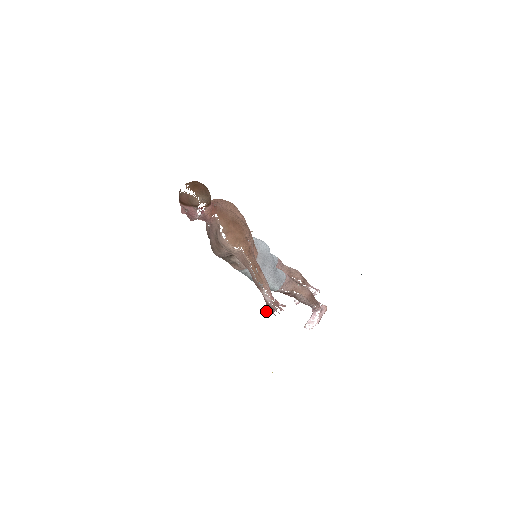
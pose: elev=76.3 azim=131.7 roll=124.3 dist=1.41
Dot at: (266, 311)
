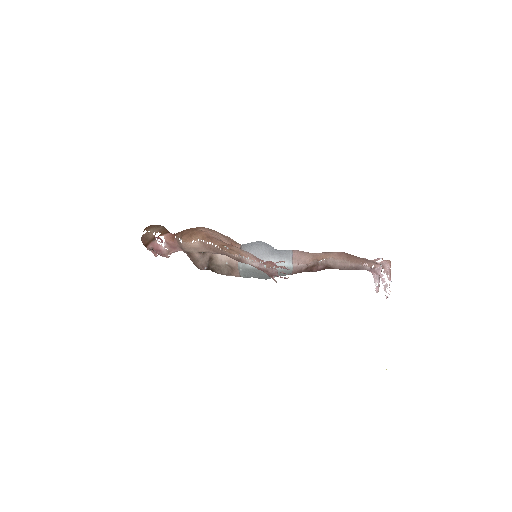
Dot at: occluded
